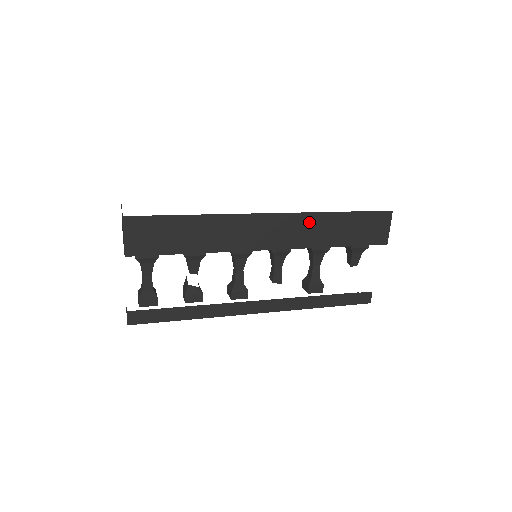
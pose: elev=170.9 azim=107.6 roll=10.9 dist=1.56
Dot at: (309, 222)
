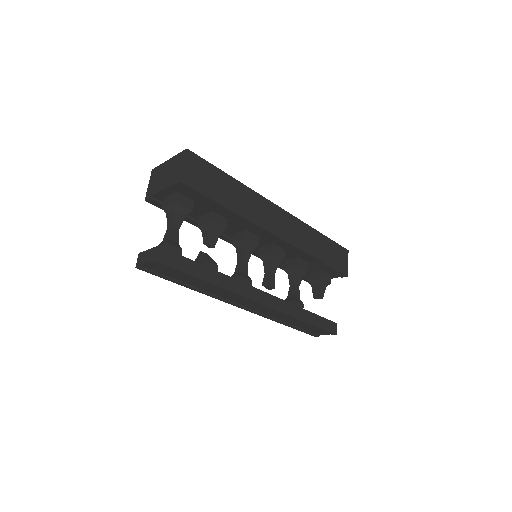
Dot at: (303, 230)
